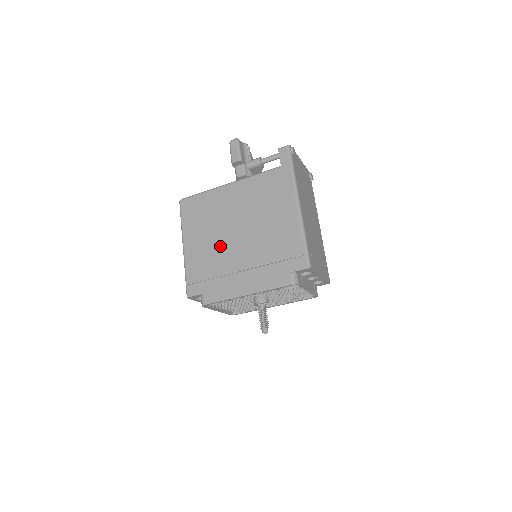
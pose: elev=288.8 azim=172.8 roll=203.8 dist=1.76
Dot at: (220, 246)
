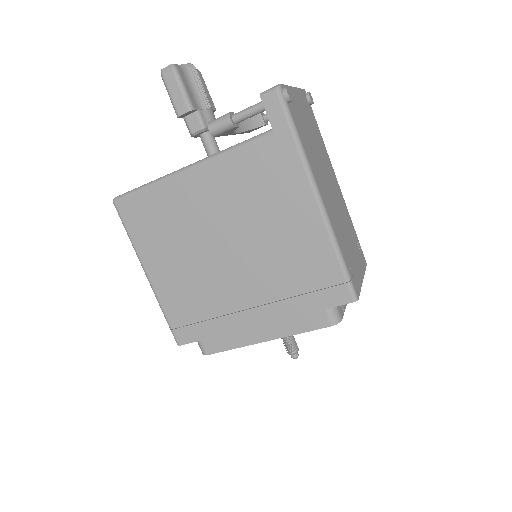
Dot at: (204, 273)
